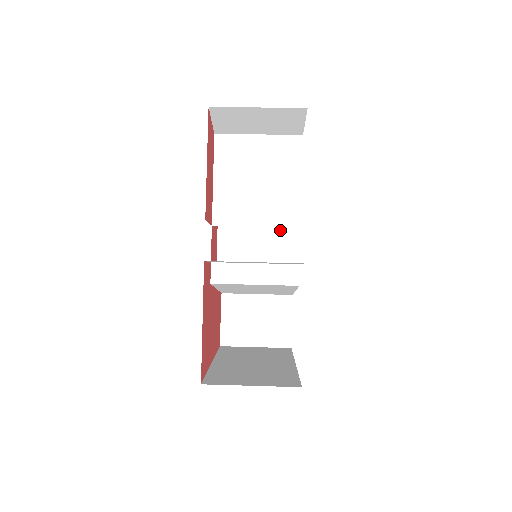
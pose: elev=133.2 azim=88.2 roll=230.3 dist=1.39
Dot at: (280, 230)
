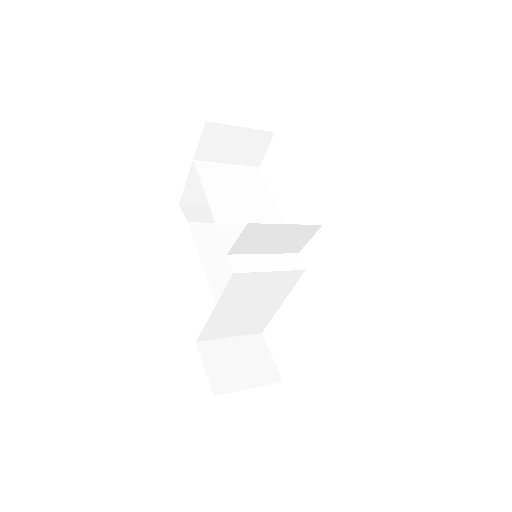
Dot at: occluded
